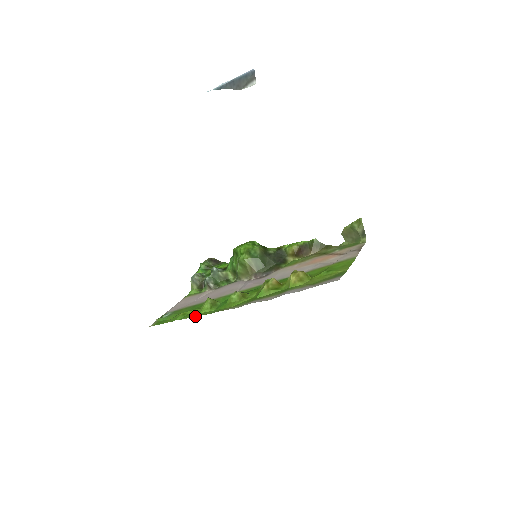
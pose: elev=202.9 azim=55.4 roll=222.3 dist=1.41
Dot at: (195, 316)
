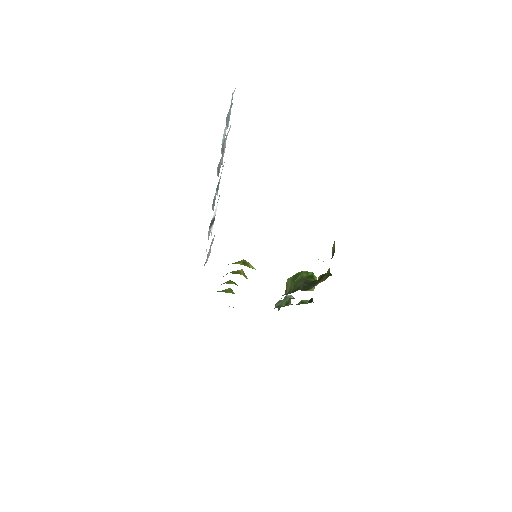
Dot at: occluded
